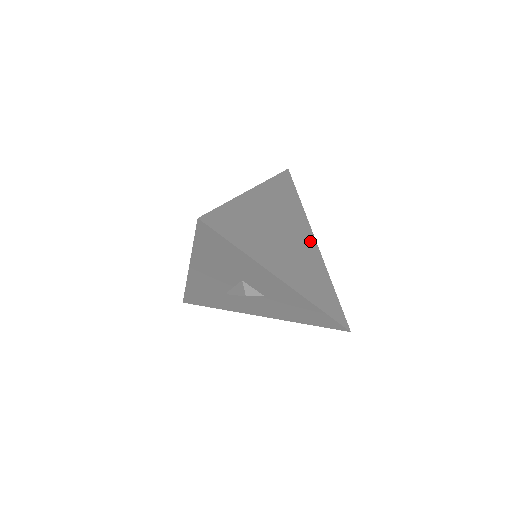
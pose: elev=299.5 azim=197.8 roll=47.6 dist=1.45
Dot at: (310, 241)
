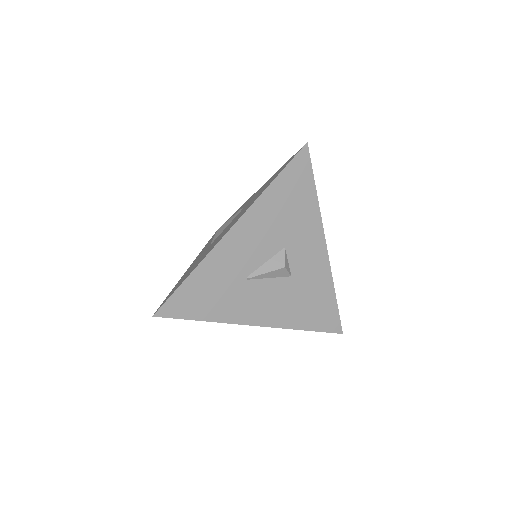
Dot at: occluded
